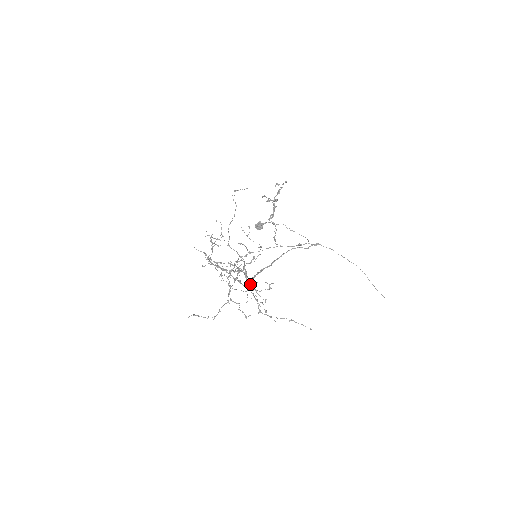
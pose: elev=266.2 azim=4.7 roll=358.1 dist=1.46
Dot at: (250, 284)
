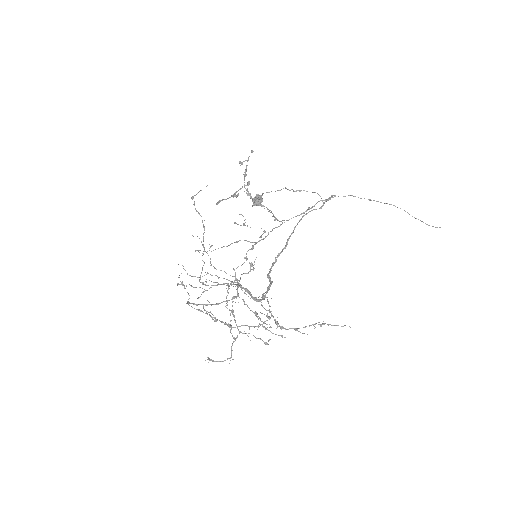
Dot at: (251, 310)
